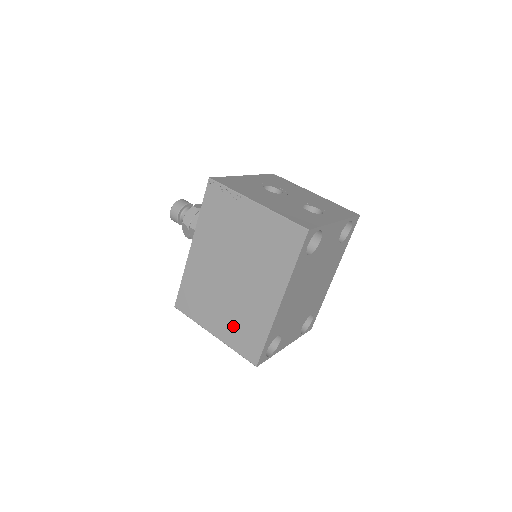
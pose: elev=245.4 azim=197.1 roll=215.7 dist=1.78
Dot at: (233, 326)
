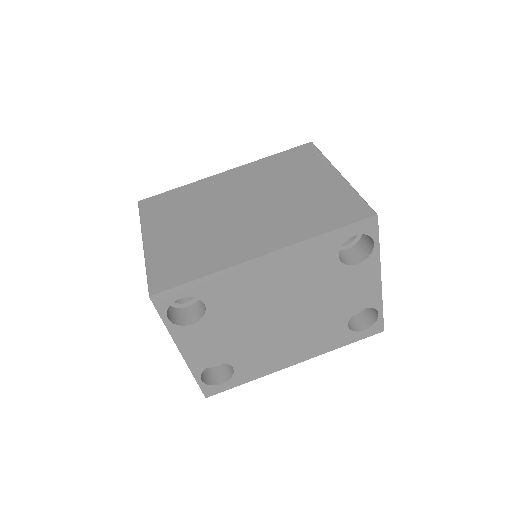
Dot at: (179, 246)
